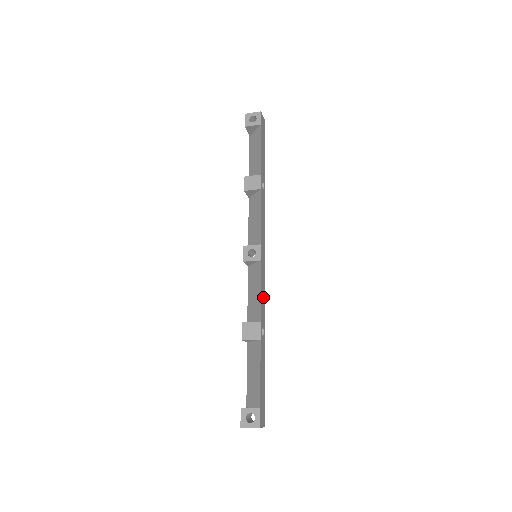
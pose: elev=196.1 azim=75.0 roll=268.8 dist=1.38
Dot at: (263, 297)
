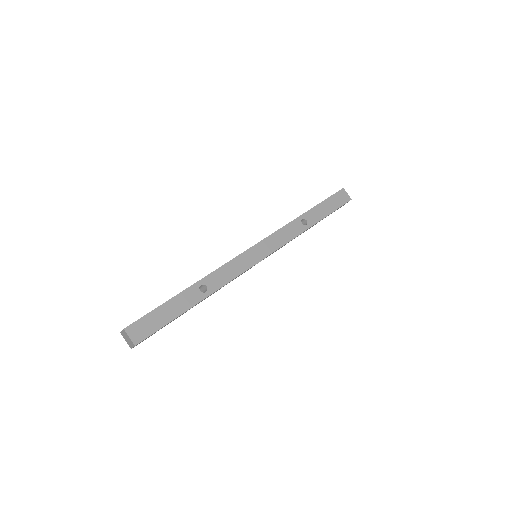
Dot at: (230, 273)
